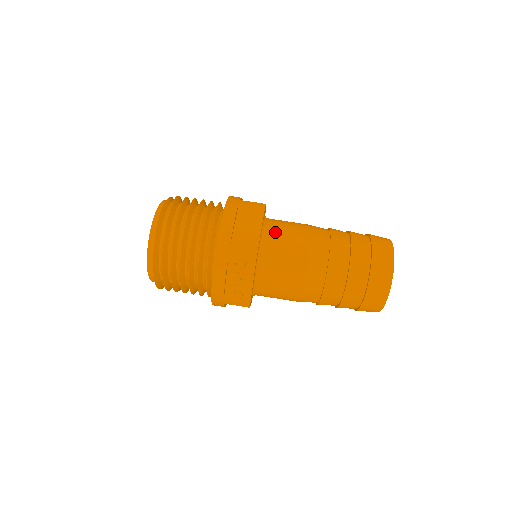
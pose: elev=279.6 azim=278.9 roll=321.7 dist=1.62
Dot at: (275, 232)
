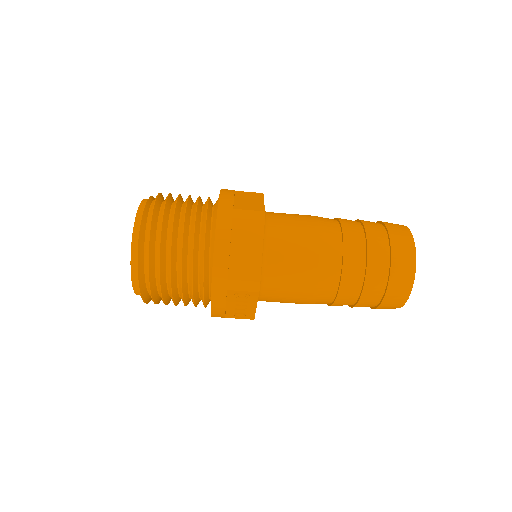
Dot at: (278, 247)
